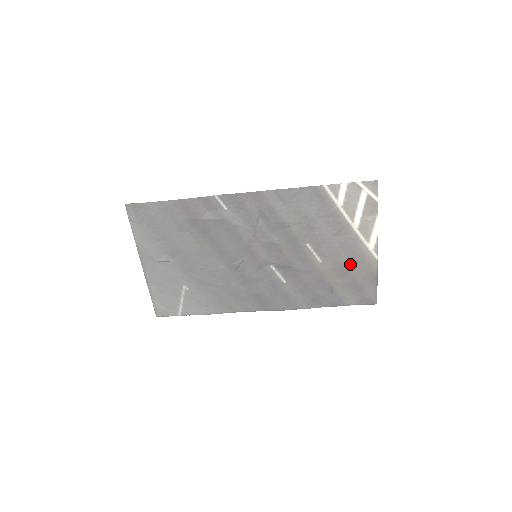
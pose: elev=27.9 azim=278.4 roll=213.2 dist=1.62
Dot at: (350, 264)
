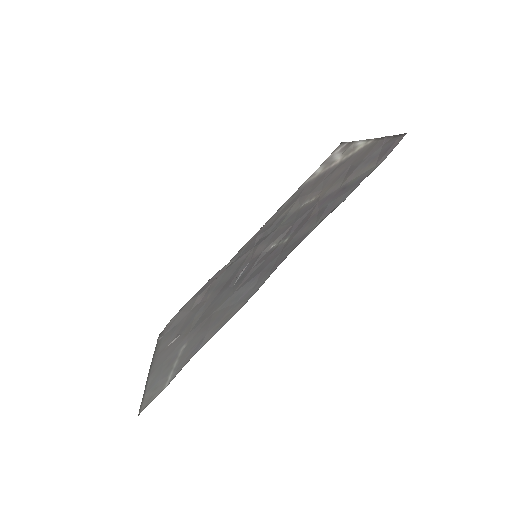
Dot at: (350, 166)
